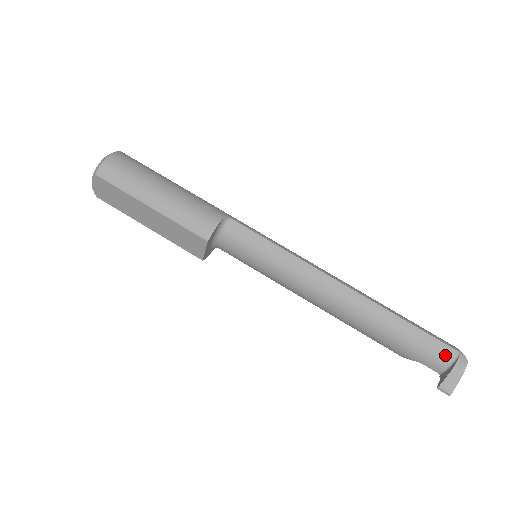
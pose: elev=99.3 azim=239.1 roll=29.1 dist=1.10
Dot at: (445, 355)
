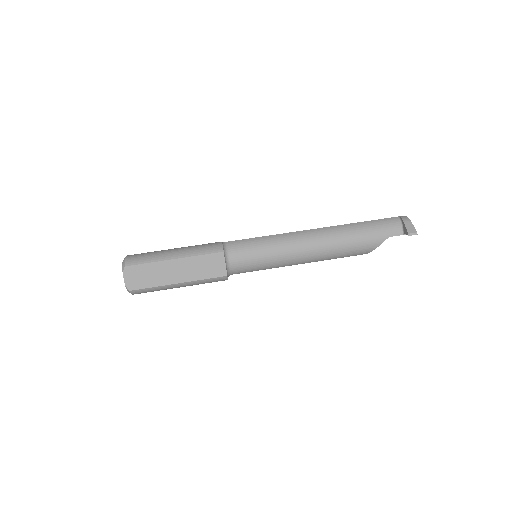
Dot at: (394, 222)
